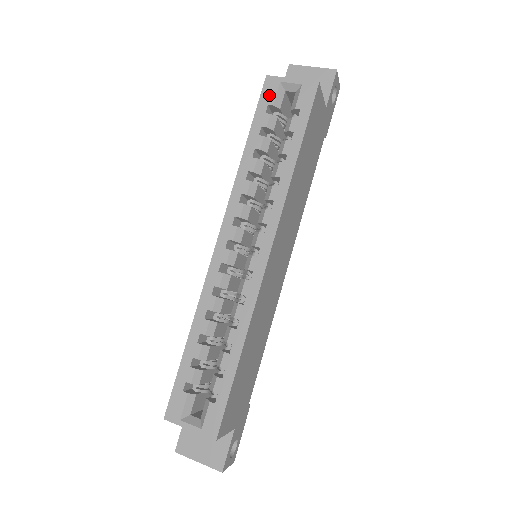
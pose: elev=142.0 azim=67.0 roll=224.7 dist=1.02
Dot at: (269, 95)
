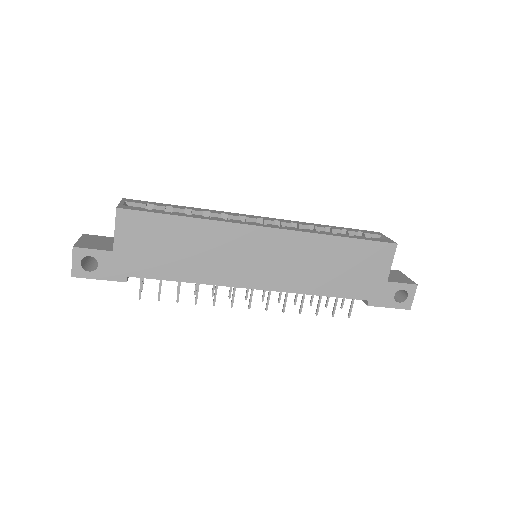
Dot at: (369, 232)
